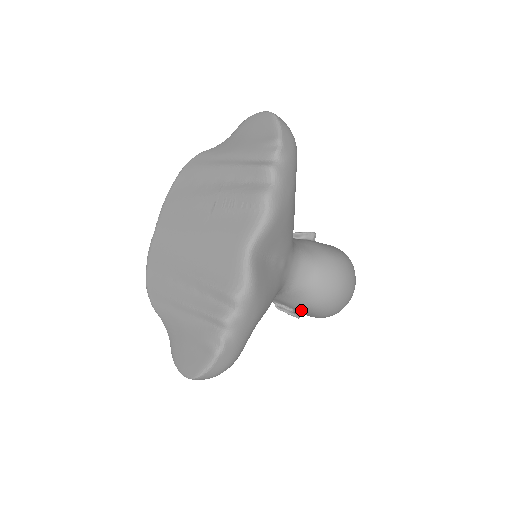
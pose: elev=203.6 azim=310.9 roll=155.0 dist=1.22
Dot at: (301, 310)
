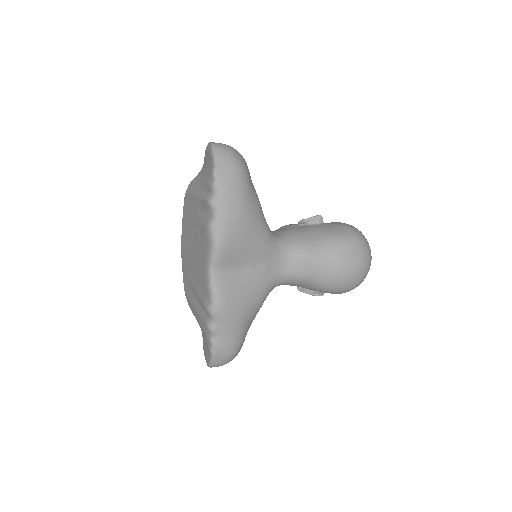
Dot at: occluded
